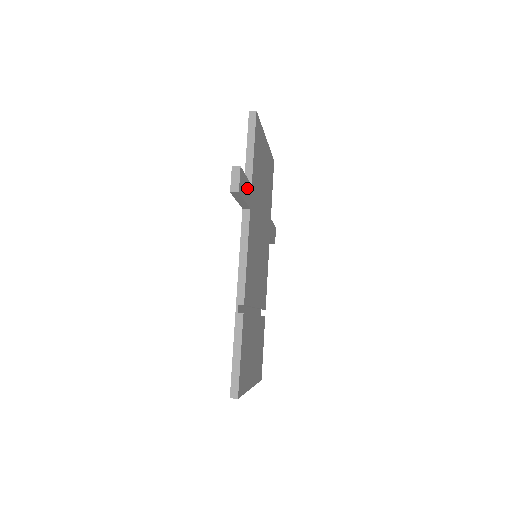
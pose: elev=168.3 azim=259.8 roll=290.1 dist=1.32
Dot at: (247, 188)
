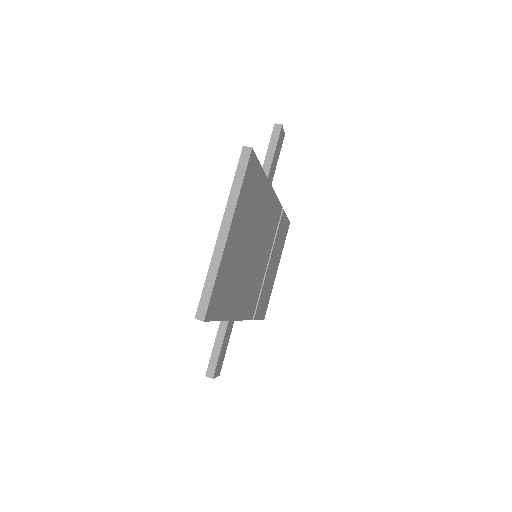
Dot at: (225, 341)
